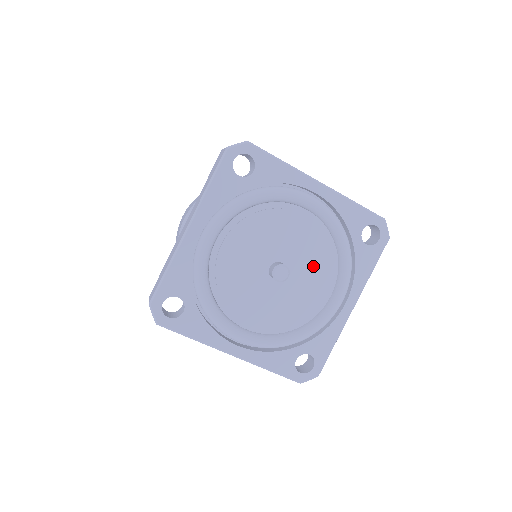
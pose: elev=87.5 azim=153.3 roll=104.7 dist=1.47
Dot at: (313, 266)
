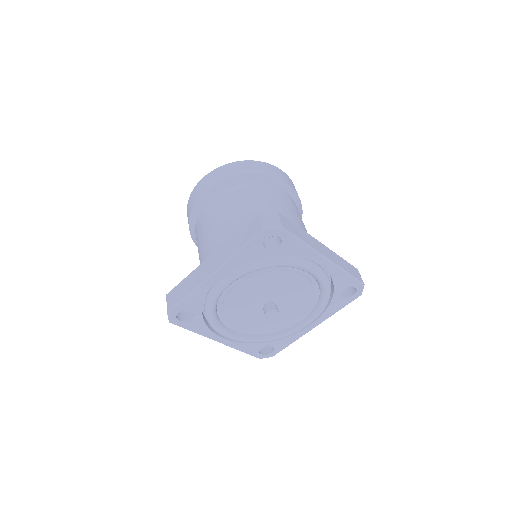
Dot at: (297, 305)
